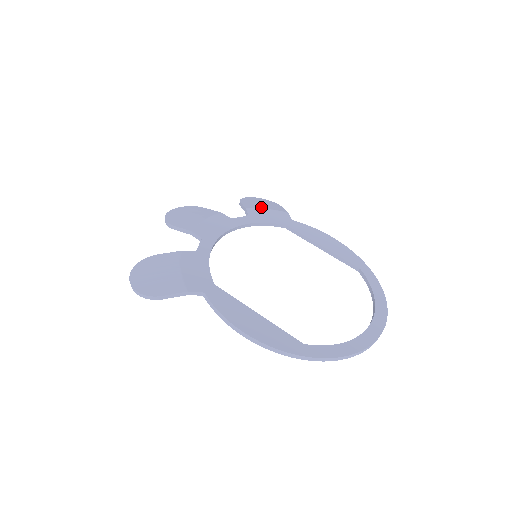
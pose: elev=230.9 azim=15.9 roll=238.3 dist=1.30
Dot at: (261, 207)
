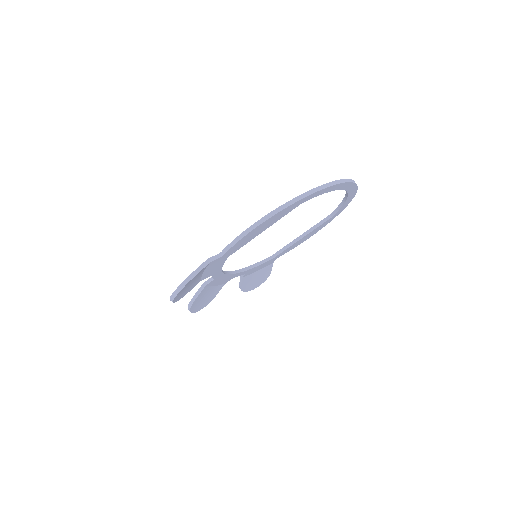
Dot at: occluded
